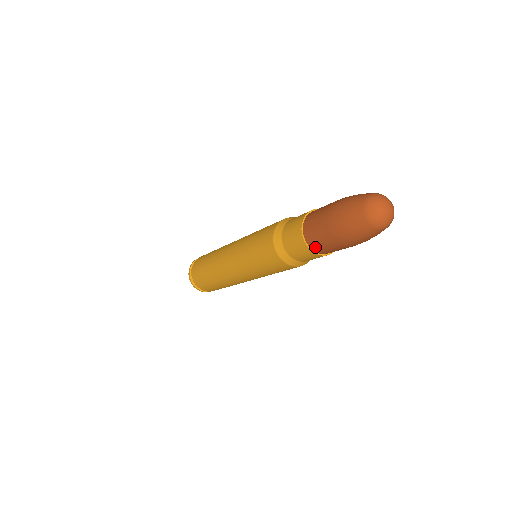
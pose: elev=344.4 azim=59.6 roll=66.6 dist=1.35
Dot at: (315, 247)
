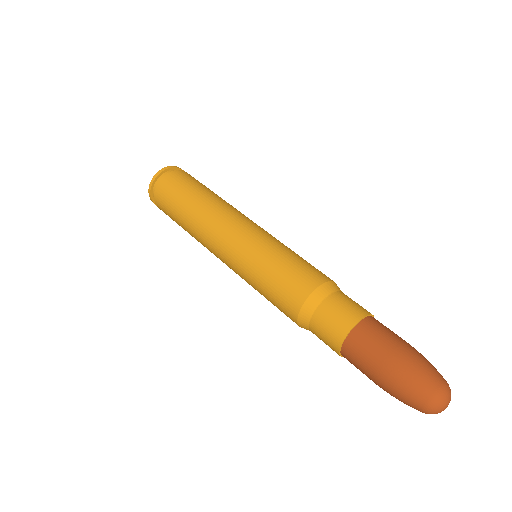
Dot at: occluded
